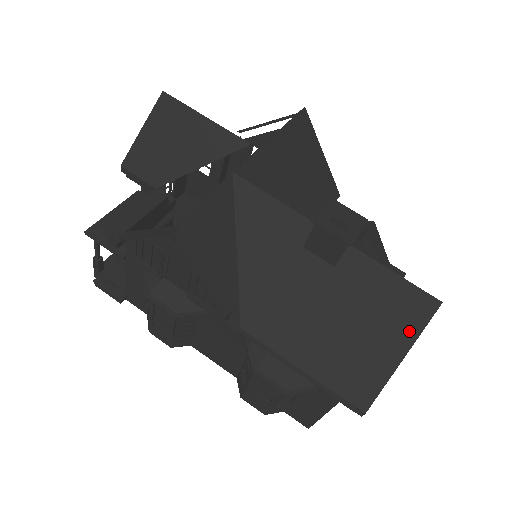
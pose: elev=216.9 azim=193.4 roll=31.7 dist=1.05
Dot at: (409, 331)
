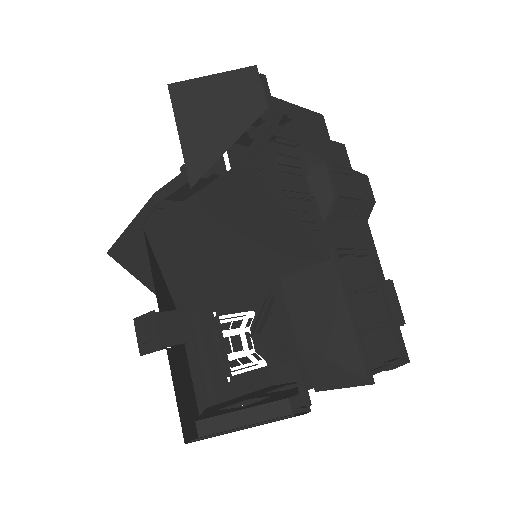
Dot at: (189, 427)
